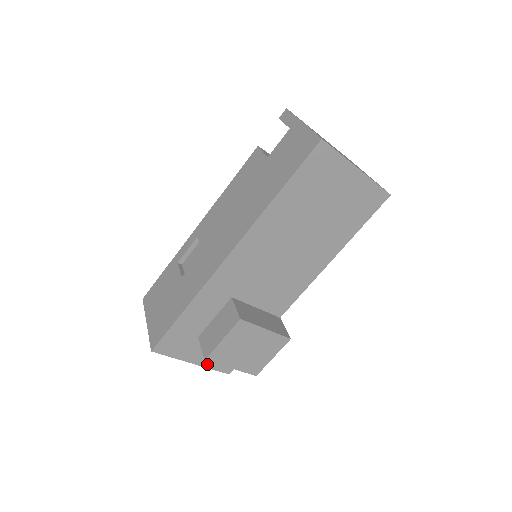
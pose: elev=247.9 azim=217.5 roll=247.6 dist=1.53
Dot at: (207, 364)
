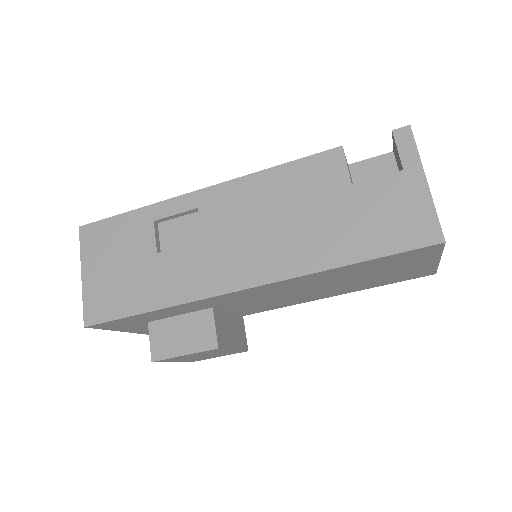
Dot at: (139, 332)
